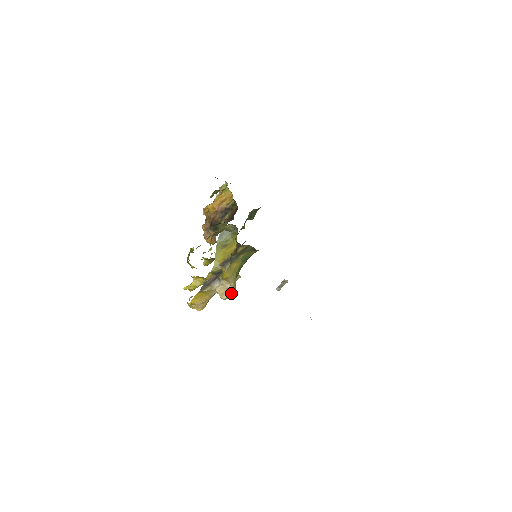
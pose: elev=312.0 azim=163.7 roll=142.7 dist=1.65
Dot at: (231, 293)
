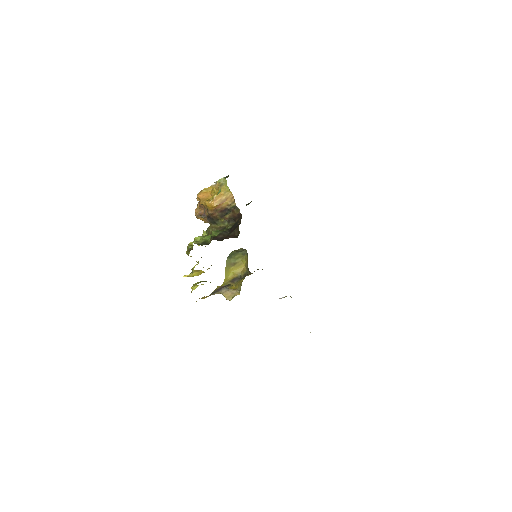
Dot at: (236, 295)
